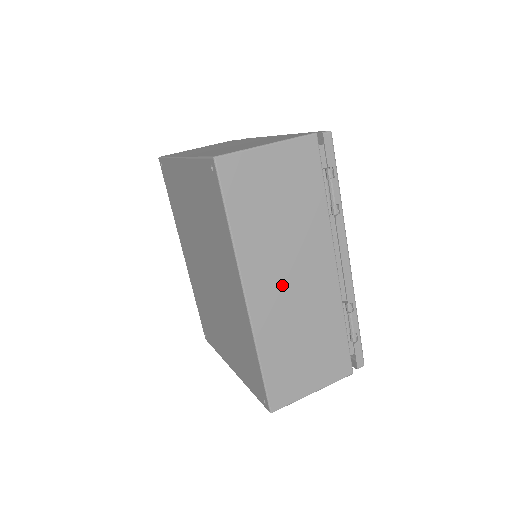
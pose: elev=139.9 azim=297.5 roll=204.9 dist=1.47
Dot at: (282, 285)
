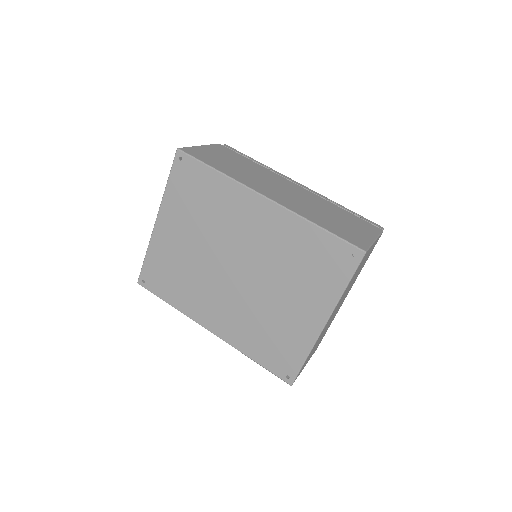
Dot at: (279, 192)
